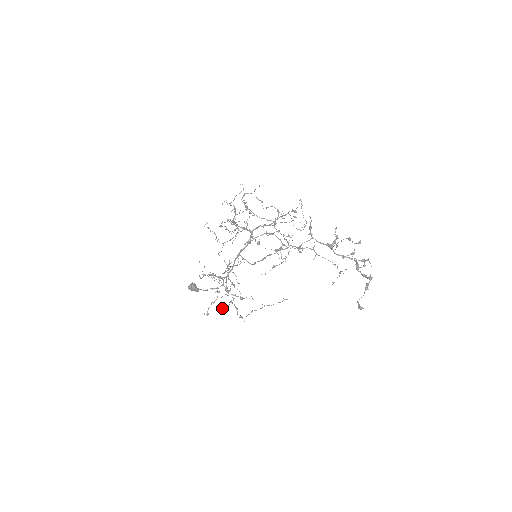
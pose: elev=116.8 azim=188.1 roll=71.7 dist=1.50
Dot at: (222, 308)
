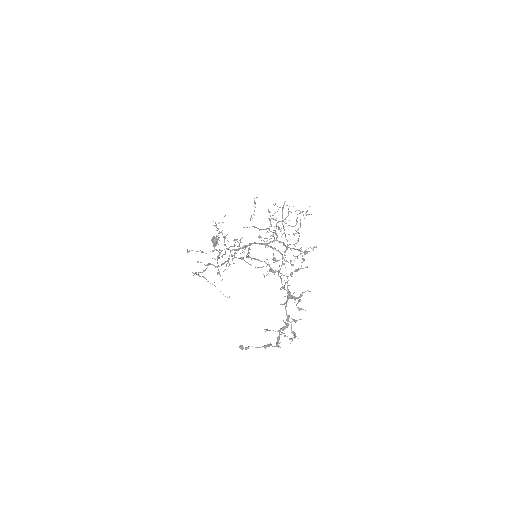
Dot at: occluded
